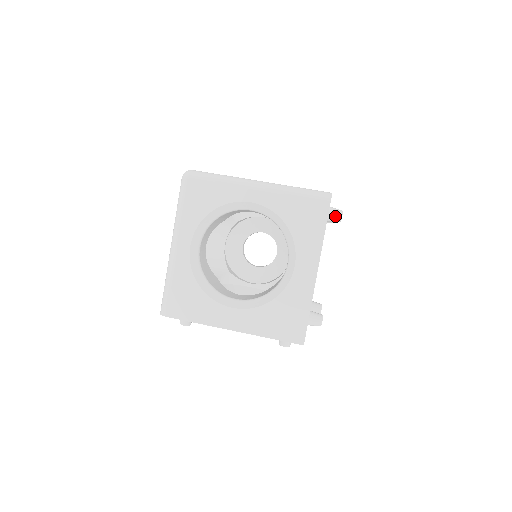
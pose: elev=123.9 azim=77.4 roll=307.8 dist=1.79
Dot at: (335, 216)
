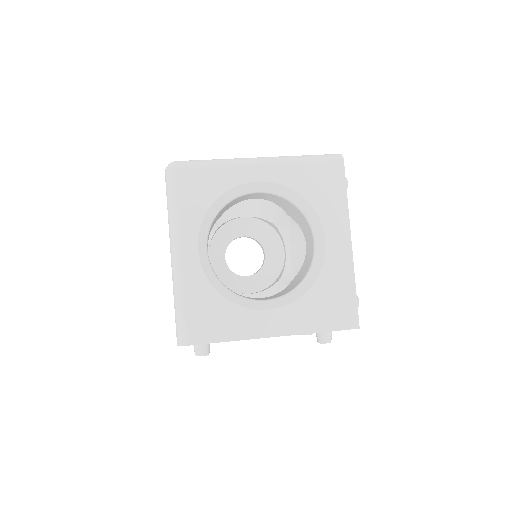
Dot at: occluded
